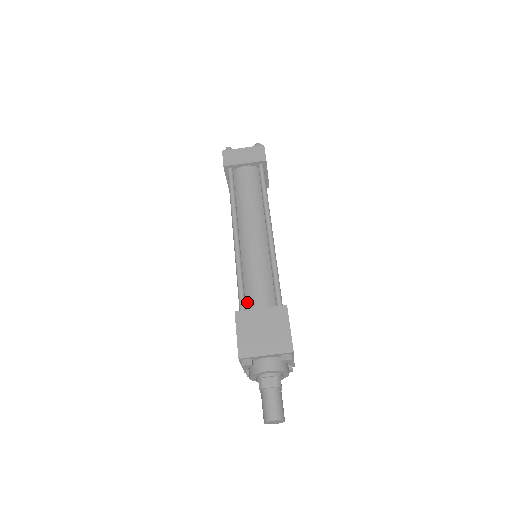
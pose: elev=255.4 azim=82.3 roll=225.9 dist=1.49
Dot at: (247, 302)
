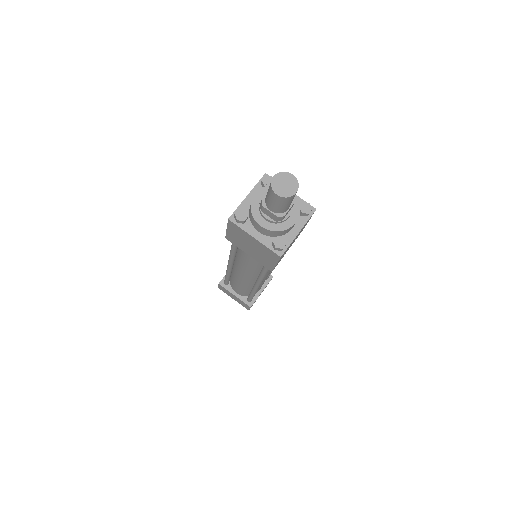
Dot at: occluded
